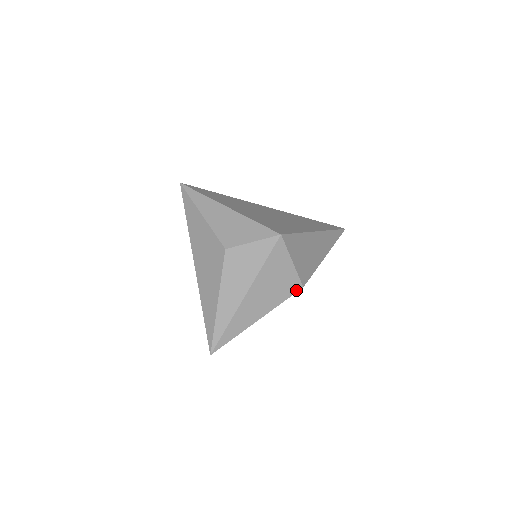
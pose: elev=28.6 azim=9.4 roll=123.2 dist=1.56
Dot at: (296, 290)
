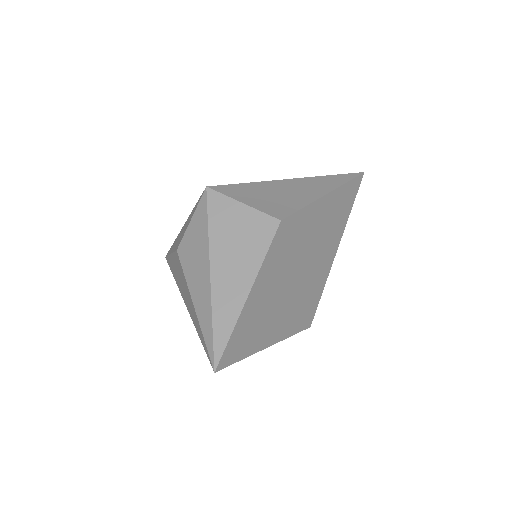
Dot at: (274, 229)
